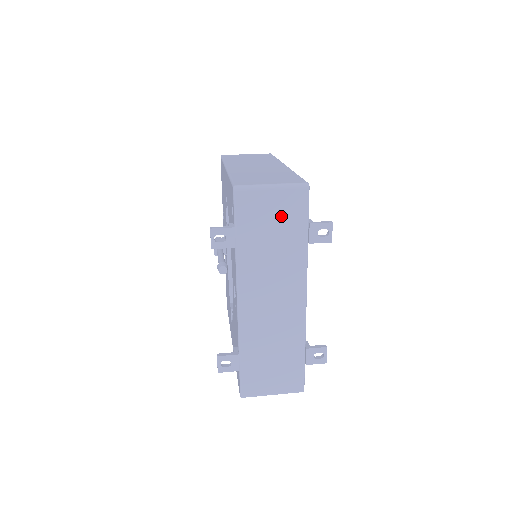
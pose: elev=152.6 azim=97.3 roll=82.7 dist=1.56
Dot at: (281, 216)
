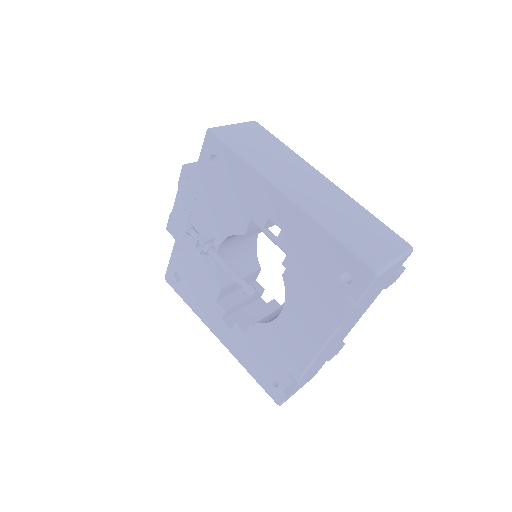
Dot at: (386, 279)
